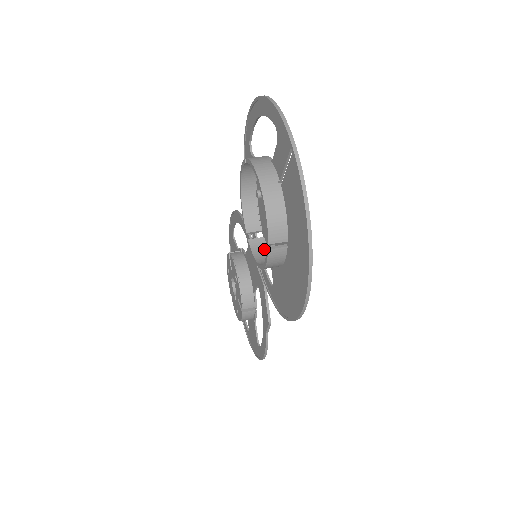
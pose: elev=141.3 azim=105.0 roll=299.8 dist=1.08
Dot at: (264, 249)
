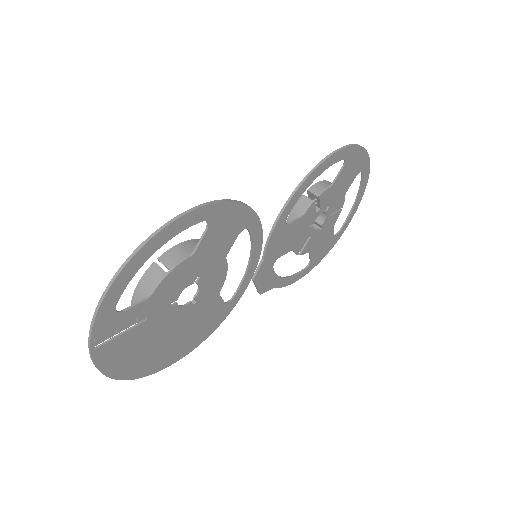
Dot at: occluded
